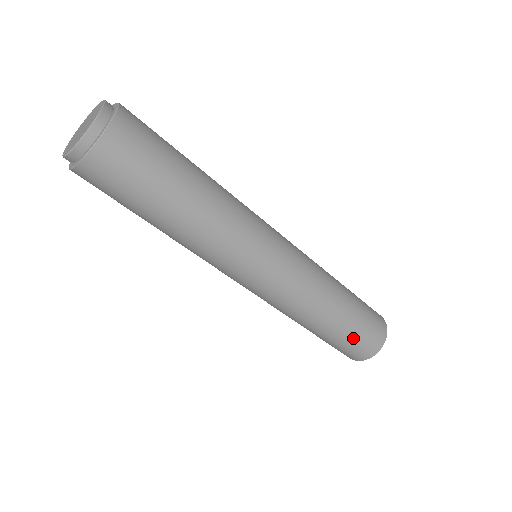
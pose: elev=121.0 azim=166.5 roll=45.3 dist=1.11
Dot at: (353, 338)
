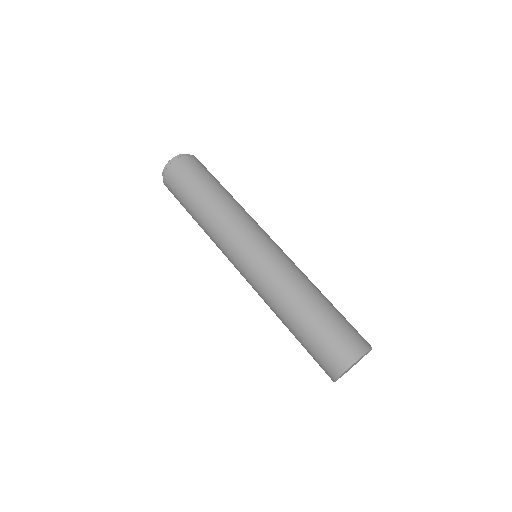
Dot at: (317, 343)
